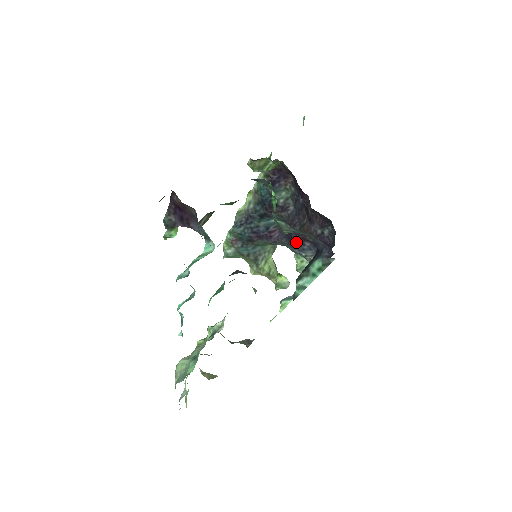
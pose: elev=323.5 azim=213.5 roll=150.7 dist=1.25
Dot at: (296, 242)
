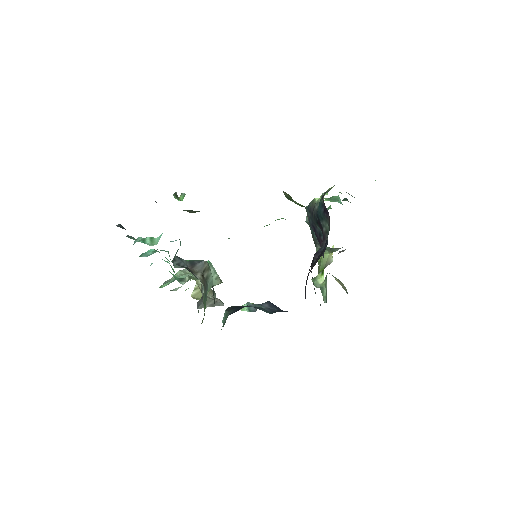
Dot at: occluded
